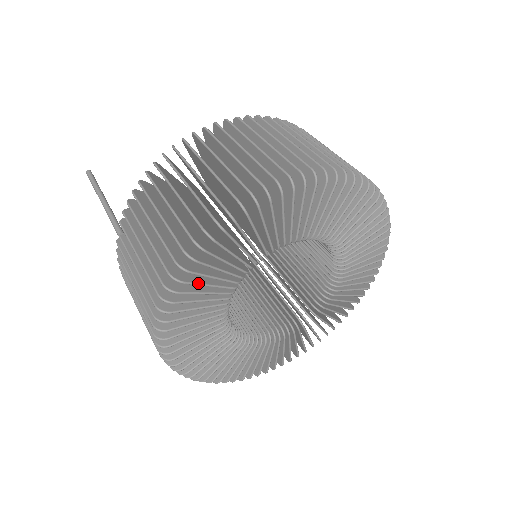
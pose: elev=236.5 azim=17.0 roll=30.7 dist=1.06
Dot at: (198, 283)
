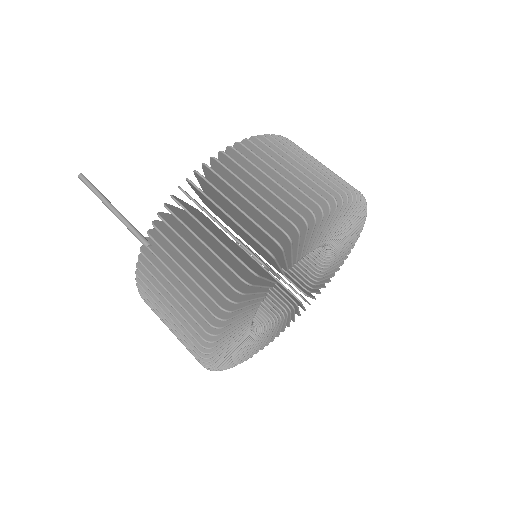
Dot at: (252, 293)
